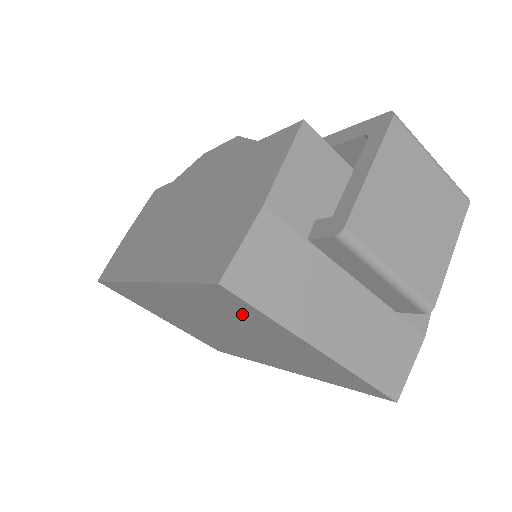
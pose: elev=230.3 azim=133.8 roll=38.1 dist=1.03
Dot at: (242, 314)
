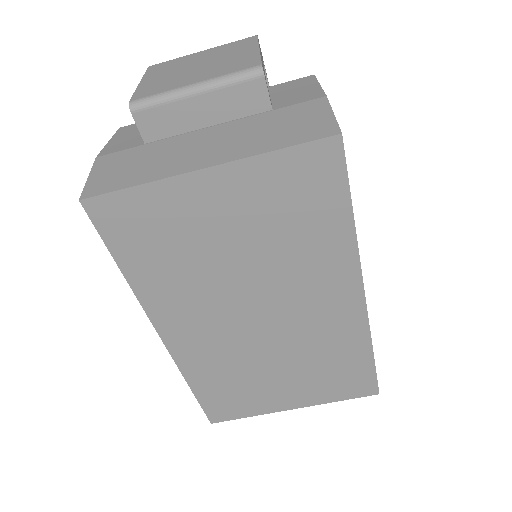
Dot at: (156, 225)
